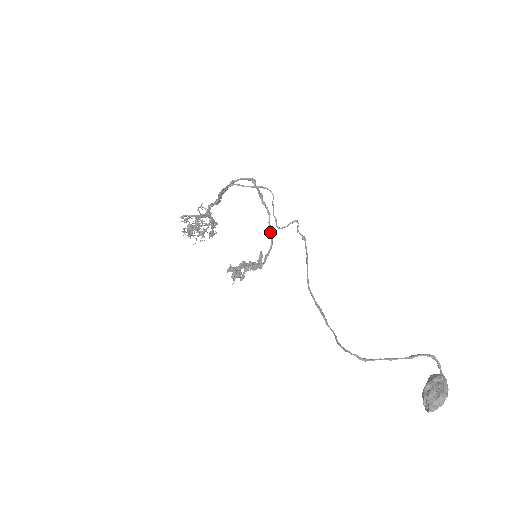
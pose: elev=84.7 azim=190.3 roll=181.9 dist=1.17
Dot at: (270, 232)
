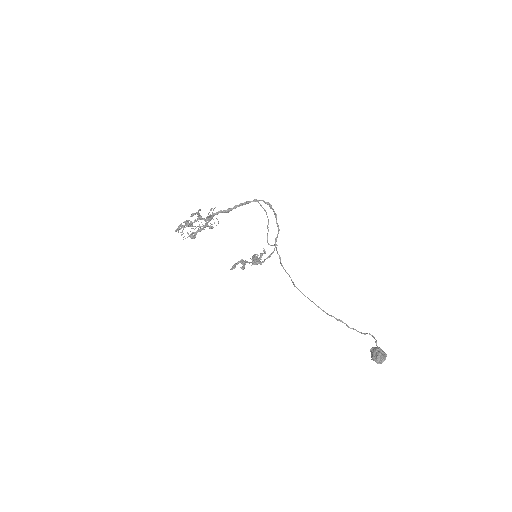
Dot at: (276, 241)
